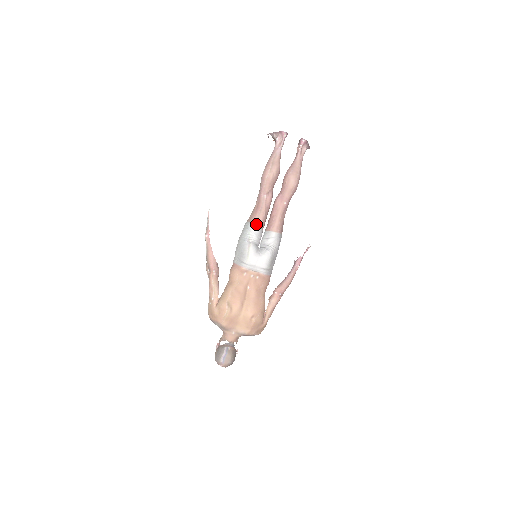
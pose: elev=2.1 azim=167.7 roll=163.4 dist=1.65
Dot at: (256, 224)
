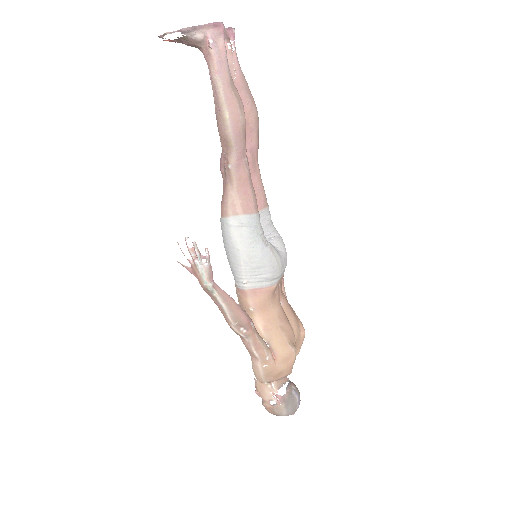
Dot at: (257, 212)
